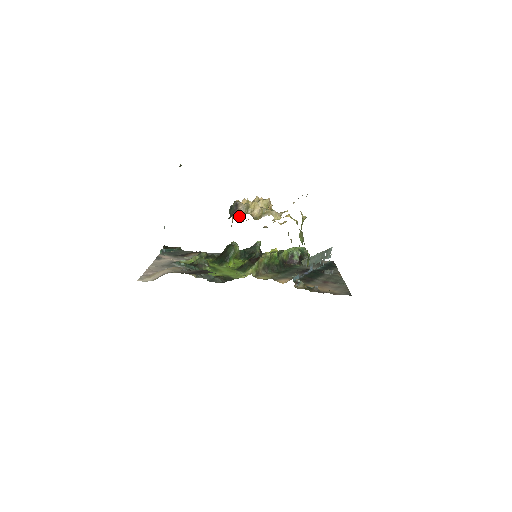
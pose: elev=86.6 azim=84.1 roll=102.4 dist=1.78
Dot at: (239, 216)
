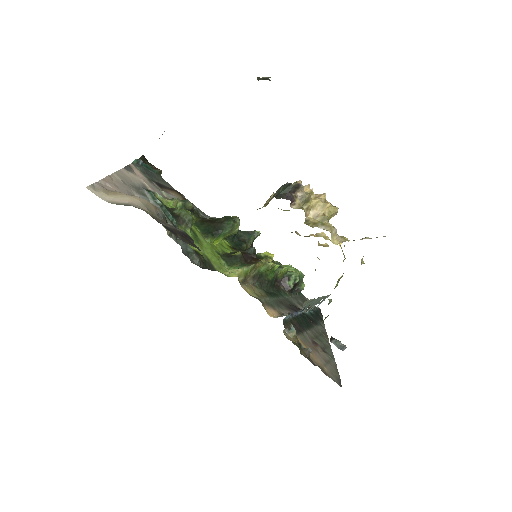
Dot at: (290, 204)
